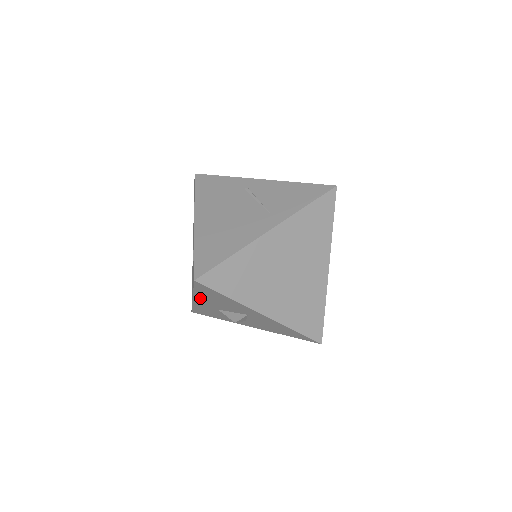
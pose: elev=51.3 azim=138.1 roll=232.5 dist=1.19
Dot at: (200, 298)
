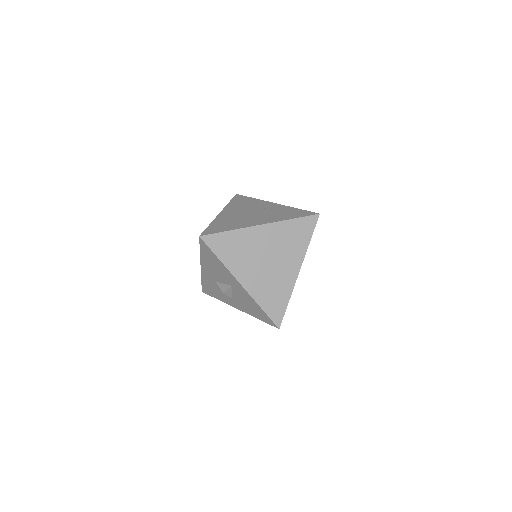
Dot at: (204, 264)
